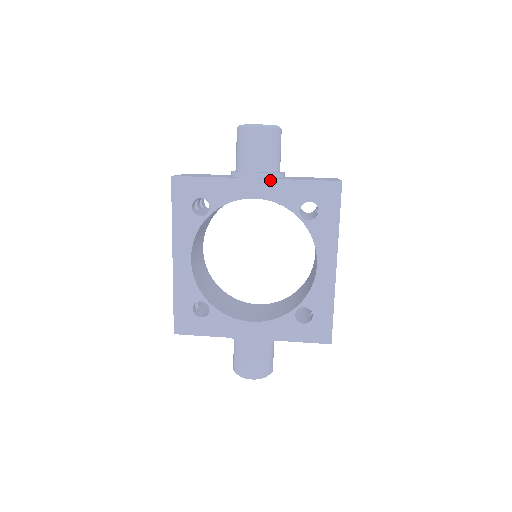
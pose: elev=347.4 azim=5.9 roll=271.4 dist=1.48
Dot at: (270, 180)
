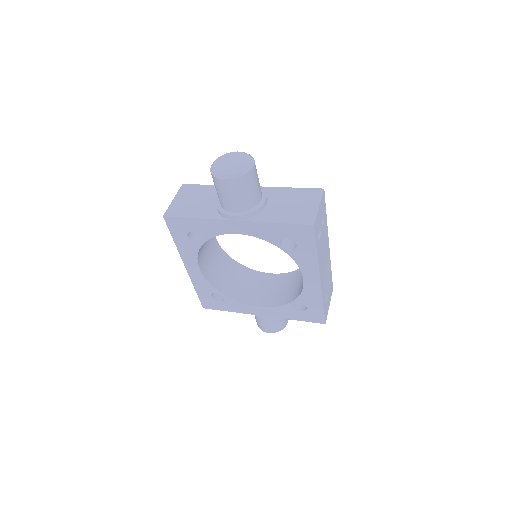
Dot at: (247, 222)
